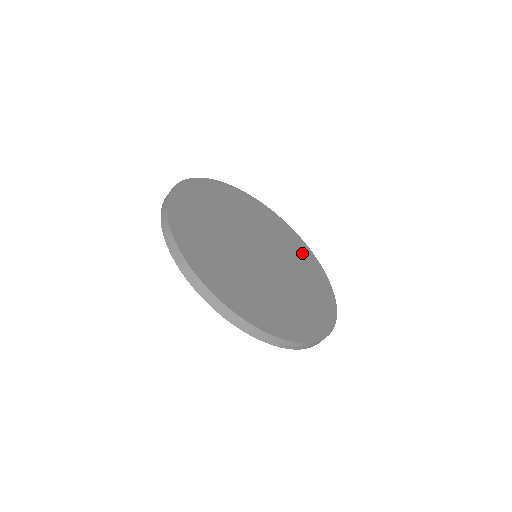
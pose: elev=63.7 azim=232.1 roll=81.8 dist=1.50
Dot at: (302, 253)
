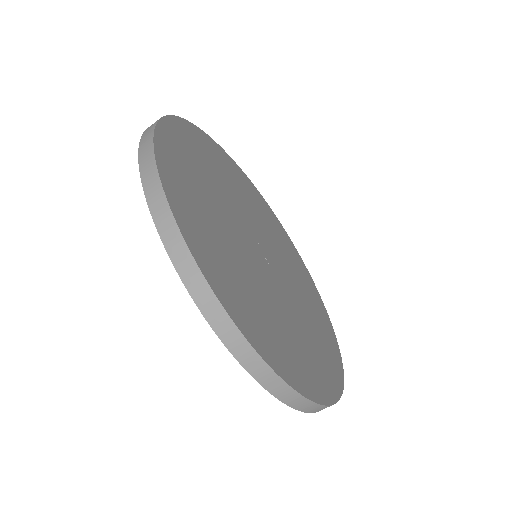
Dot at: (262, 206)
